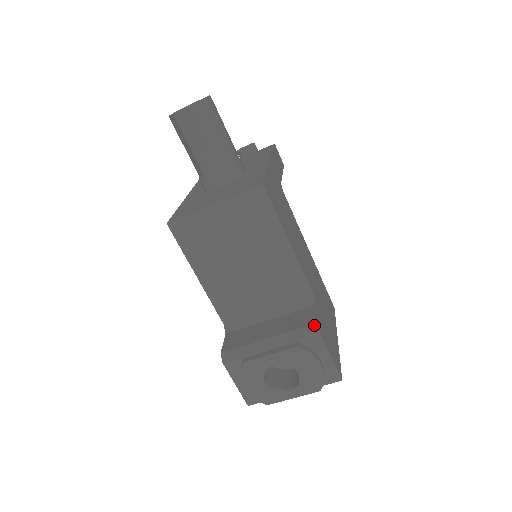
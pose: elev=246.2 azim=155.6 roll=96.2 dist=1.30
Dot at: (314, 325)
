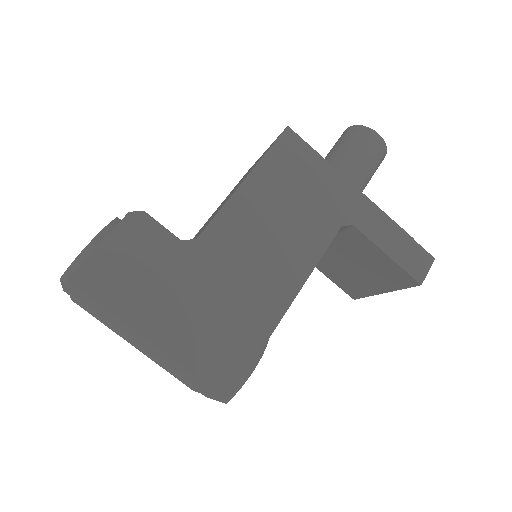
Dot at: (142, 212)
